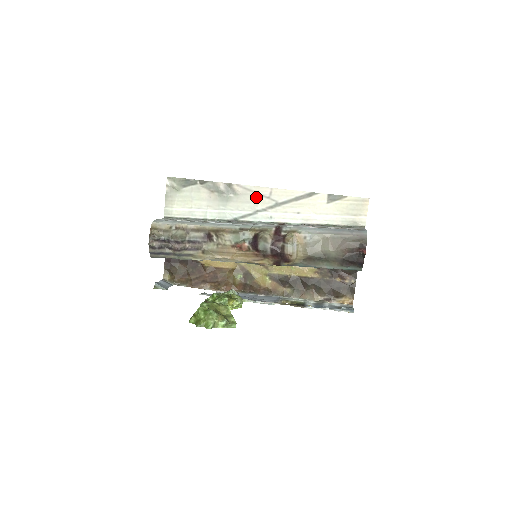
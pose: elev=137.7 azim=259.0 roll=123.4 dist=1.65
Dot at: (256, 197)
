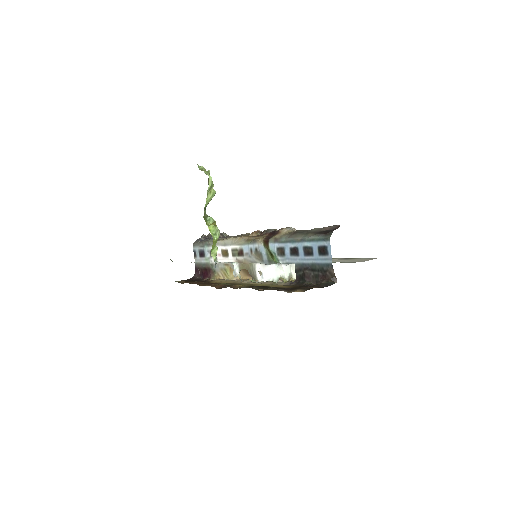
Dot at: occluded
